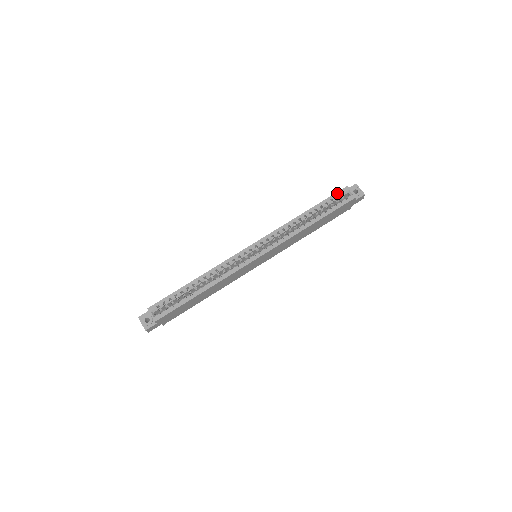
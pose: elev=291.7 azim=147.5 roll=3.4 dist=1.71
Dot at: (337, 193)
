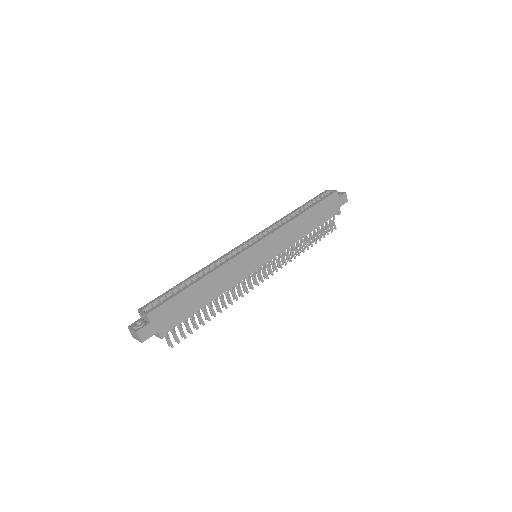
Dot at: (318, 195)
